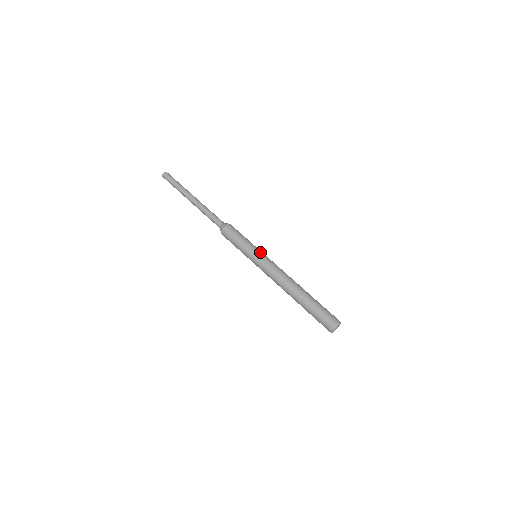
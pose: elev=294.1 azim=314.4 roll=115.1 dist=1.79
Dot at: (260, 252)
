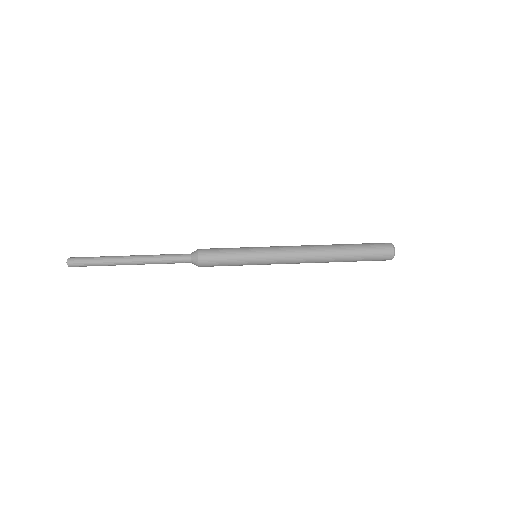
Dot at: (258, 247)
